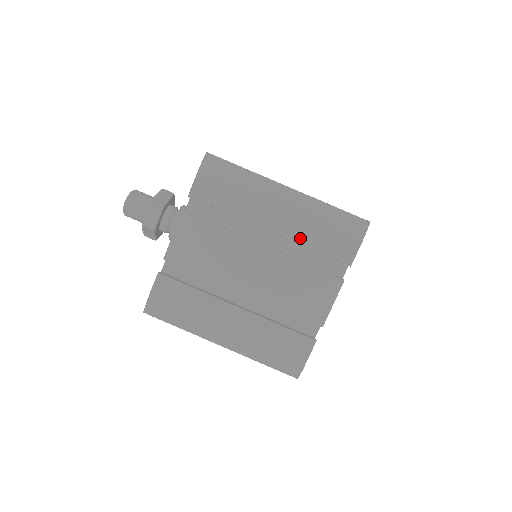
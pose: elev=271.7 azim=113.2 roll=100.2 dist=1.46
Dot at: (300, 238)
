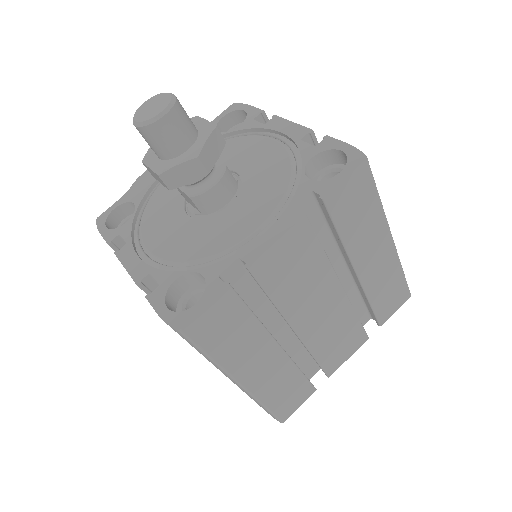
Dot at: occluded
